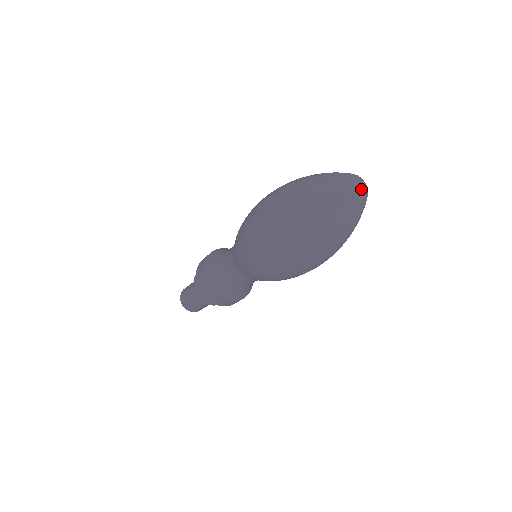
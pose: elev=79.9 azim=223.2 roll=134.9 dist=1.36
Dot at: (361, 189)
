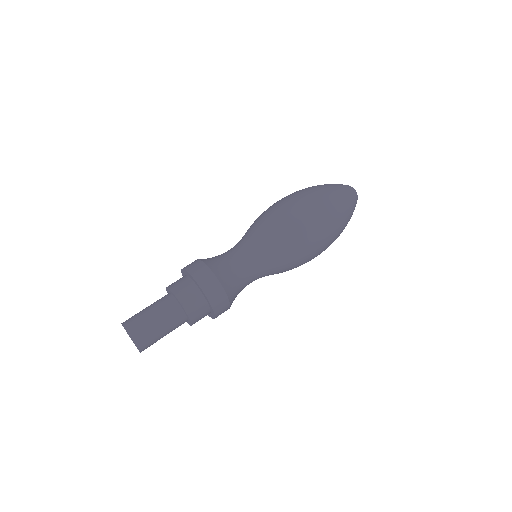
Dot at: occluded
